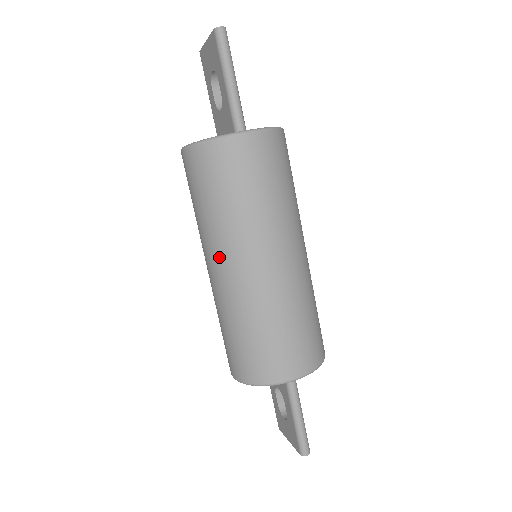
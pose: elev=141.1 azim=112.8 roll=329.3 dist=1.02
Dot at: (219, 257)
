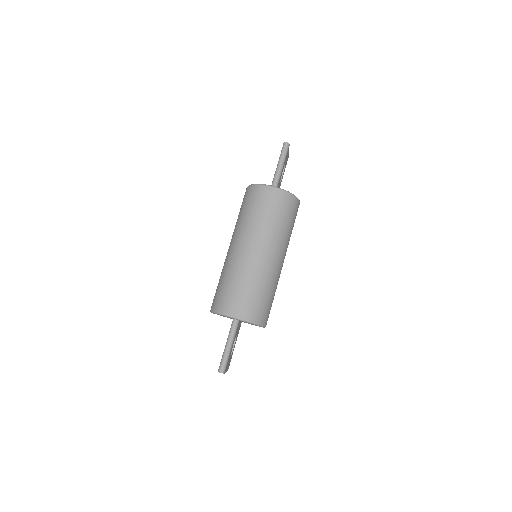
Dot at: (233, 240)
